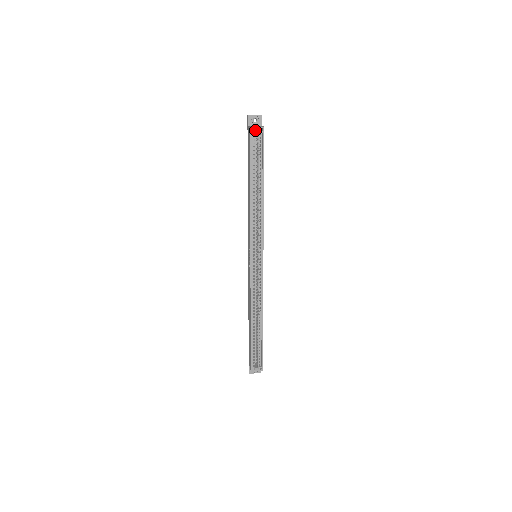
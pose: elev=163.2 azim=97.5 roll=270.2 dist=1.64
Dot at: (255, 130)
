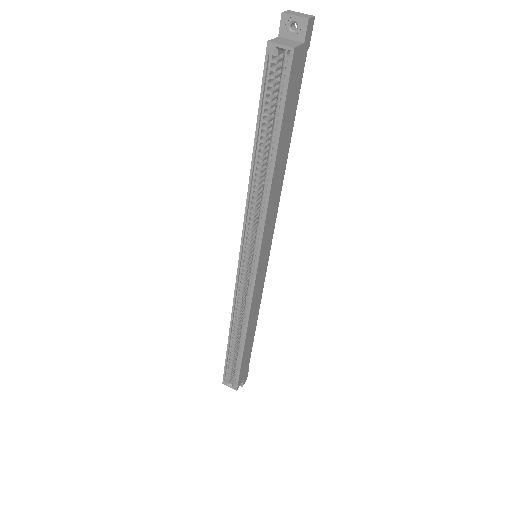
Dot at: occluded
